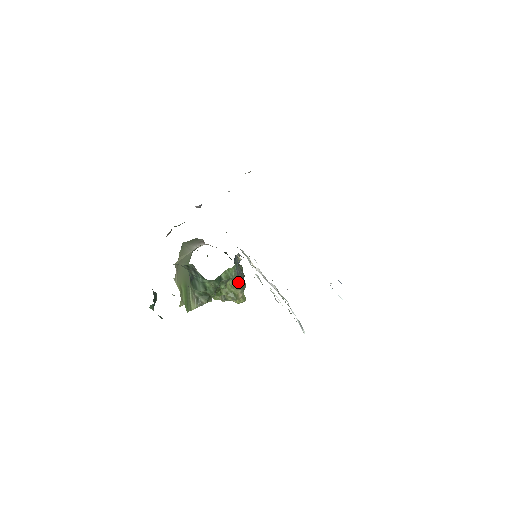
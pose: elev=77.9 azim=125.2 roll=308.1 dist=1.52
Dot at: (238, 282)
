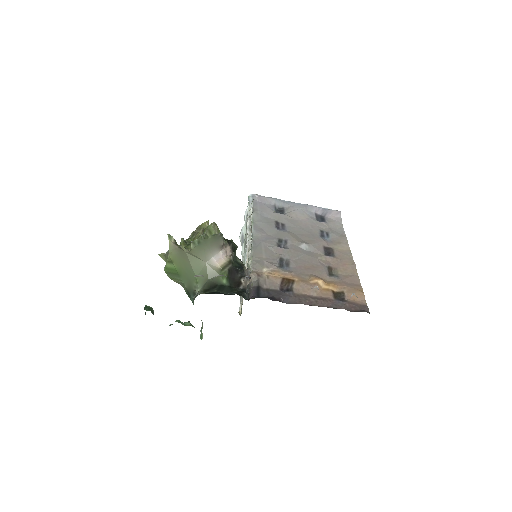
Dot at: occluded
